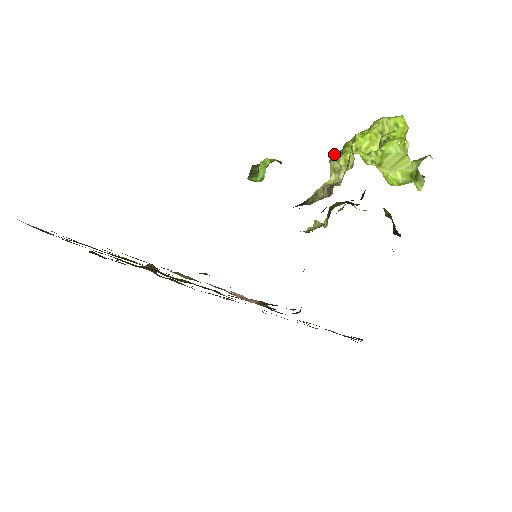
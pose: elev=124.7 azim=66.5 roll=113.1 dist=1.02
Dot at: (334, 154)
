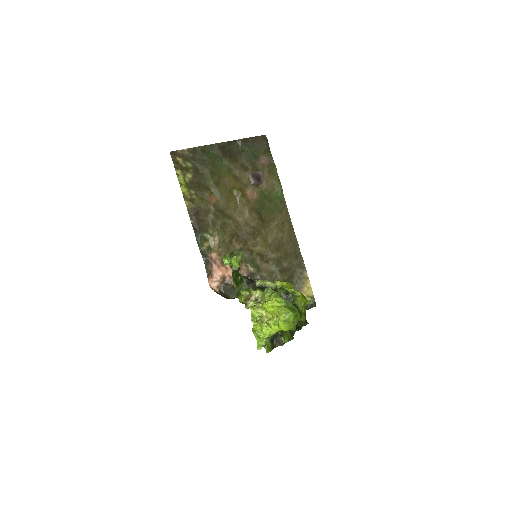
Dot at: (268, 289)
